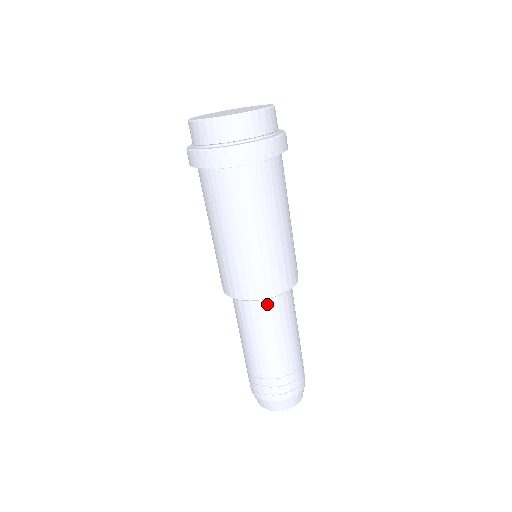
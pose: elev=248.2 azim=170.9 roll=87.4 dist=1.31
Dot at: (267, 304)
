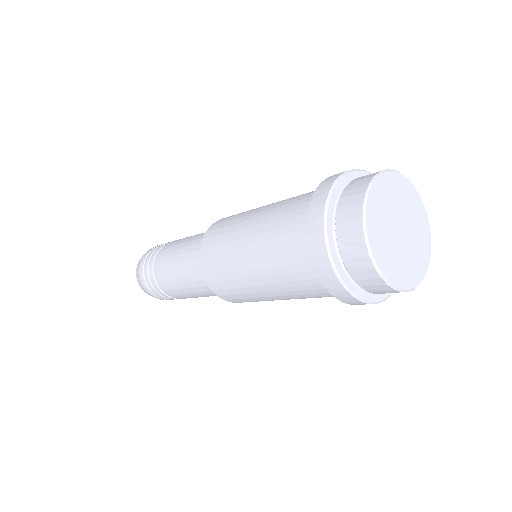
Dot at: occluded
